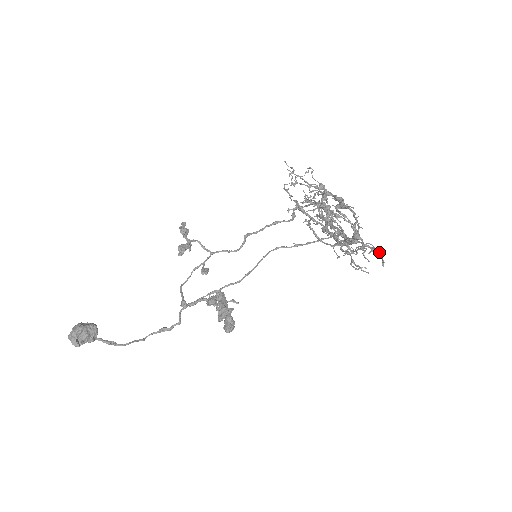
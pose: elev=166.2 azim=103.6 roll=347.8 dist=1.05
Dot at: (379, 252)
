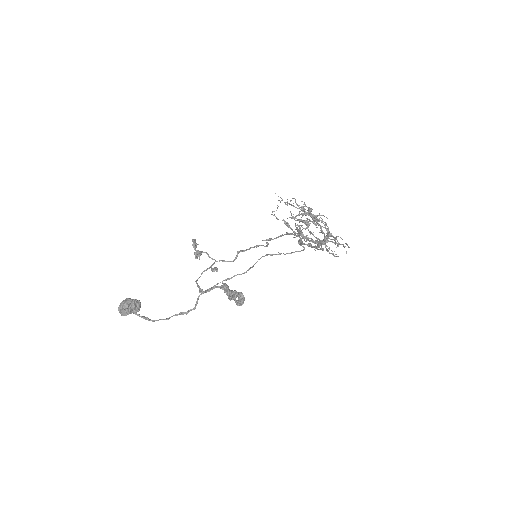
Dot at: (343, 246)
